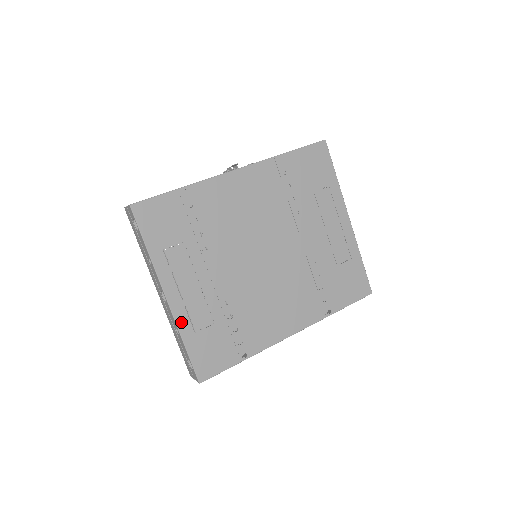
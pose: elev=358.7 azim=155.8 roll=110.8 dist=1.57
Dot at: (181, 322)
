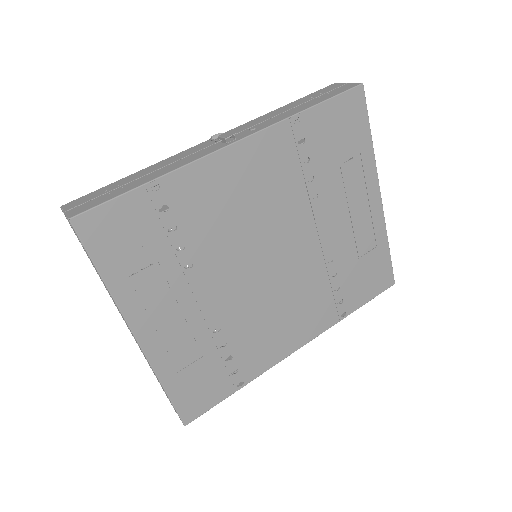
Dot at: (158, 364)
